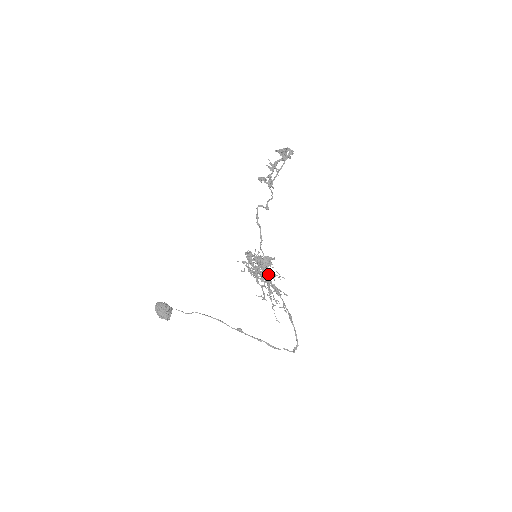
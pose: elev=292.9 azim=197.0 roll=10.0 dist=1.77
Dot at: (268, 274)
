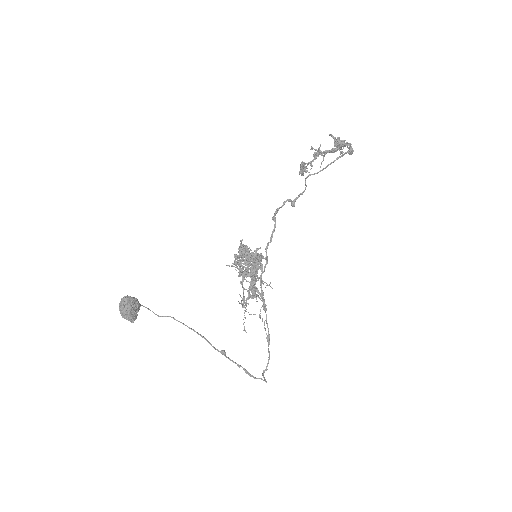
Dot at: occluded
